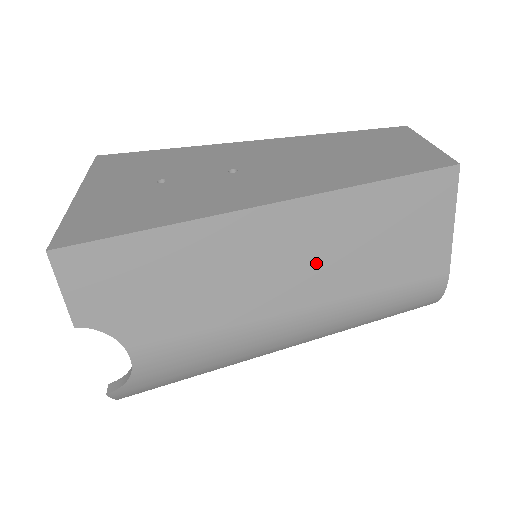
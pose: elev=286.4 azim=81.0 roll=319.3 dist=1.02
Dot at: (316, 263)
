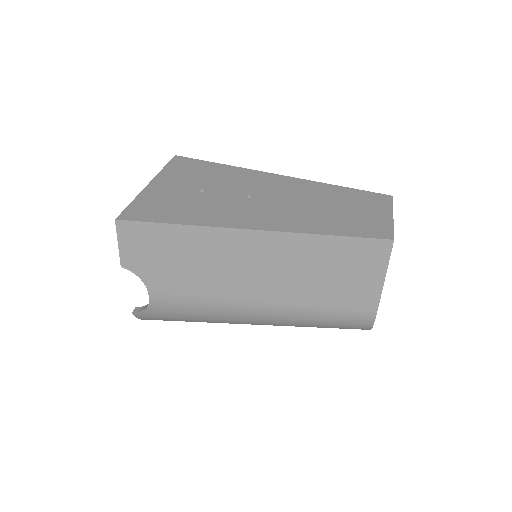
Dot at: (278, 275)
